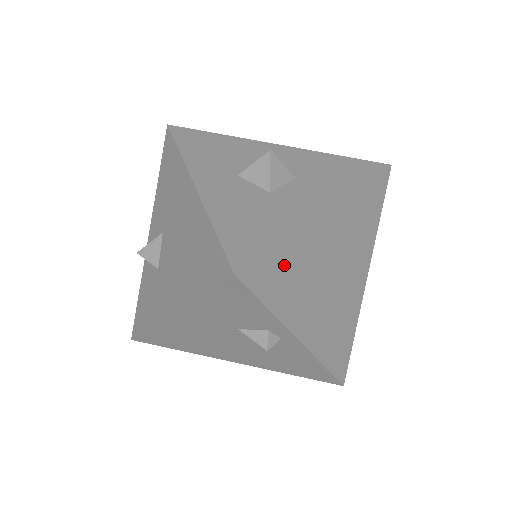
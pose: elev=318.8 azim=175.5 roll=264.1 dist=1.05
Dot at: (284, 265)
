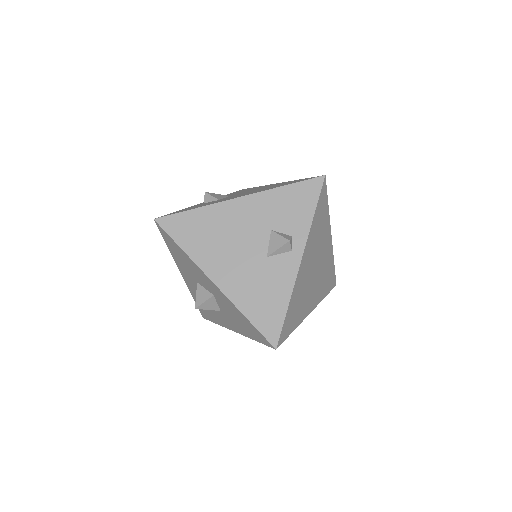
Dot at: (323, 214)
